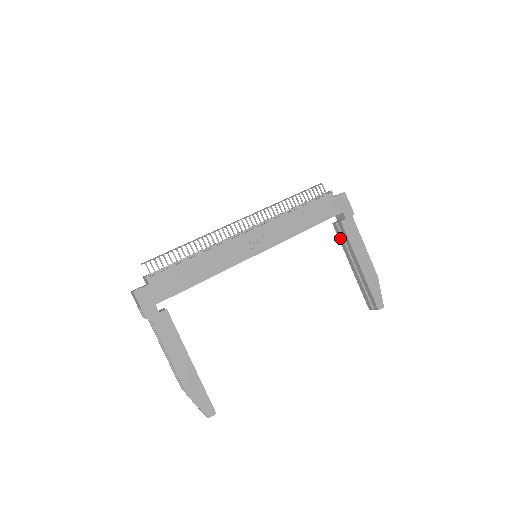
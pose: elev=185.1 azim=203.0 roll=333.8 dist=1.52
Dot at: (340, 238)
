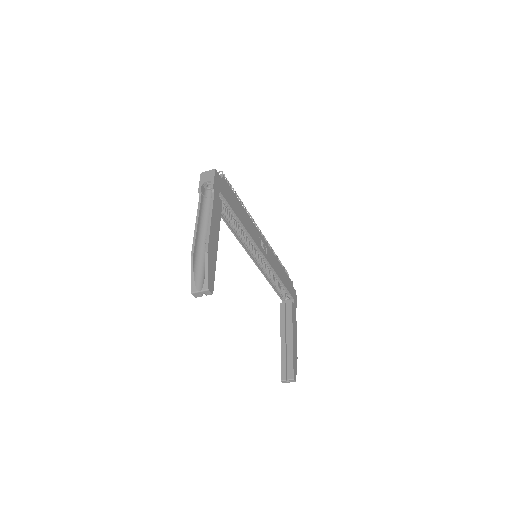
Dot at: (283, 315)
